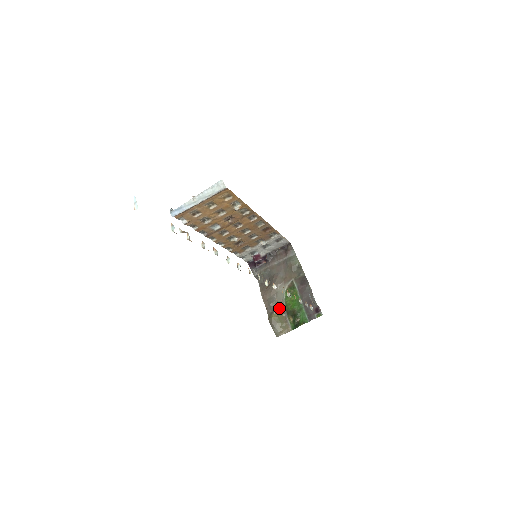
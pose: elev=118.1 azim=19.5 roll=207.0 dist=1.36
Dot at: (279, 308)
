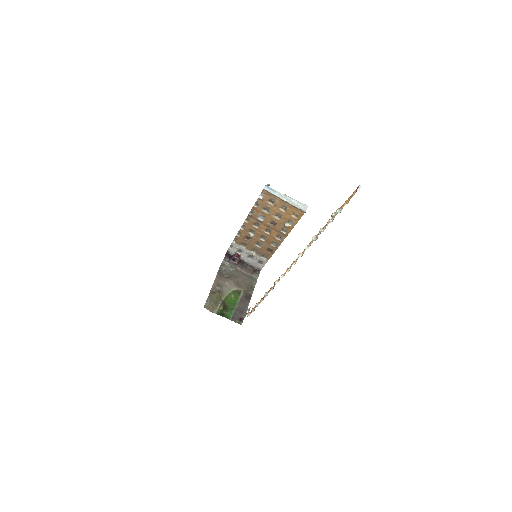
Dot at: (221, 294)
